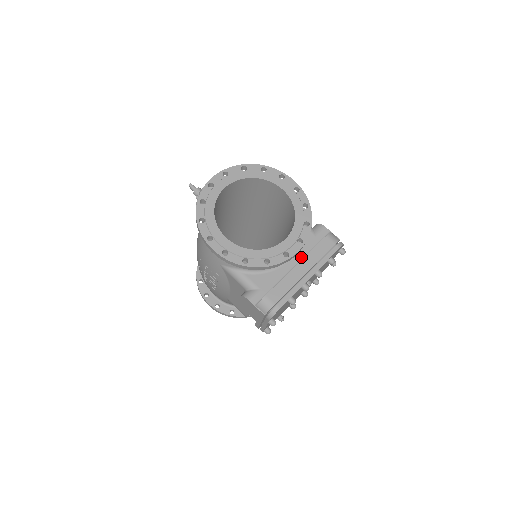
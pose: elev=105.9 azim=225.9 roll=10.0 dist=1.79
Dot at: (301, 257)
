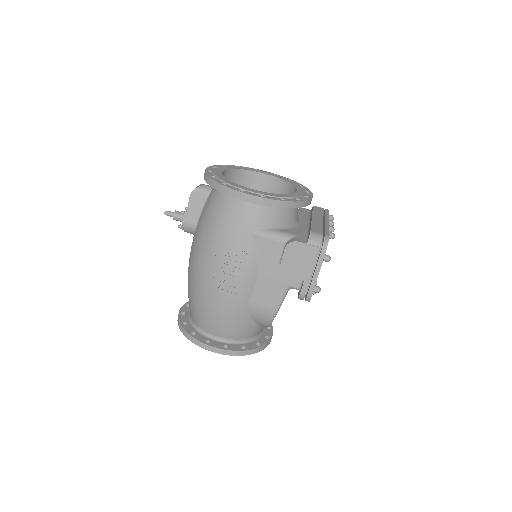
Dot at: (307, 220)
